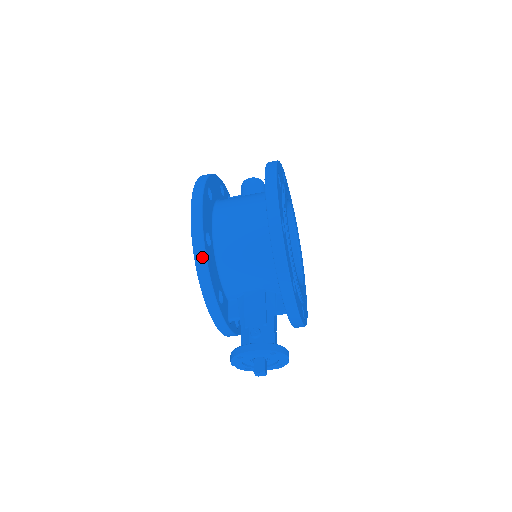
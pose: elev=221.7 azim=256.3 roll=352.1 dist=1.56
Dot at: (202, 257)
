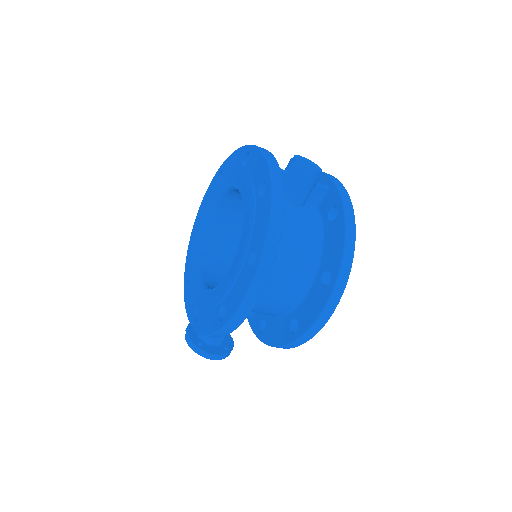
Dot at: (221, 336)
